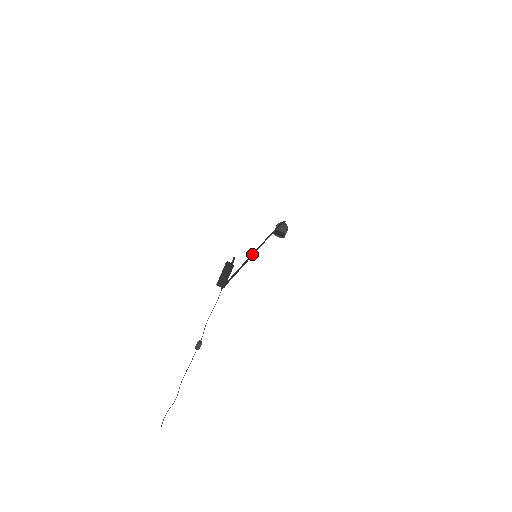
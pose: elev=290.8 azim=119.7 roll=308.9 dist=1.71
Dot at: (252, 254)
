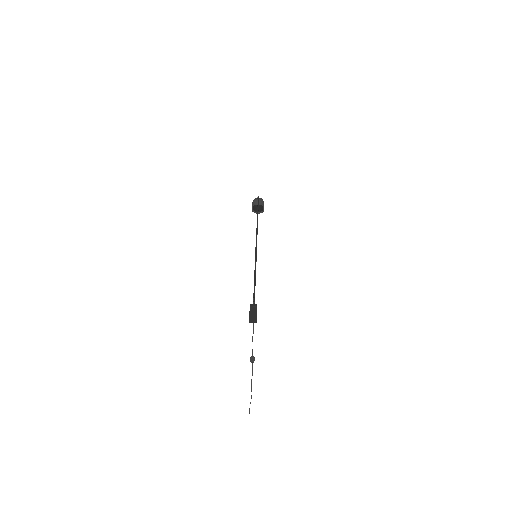
Dot at: (255, 263)
